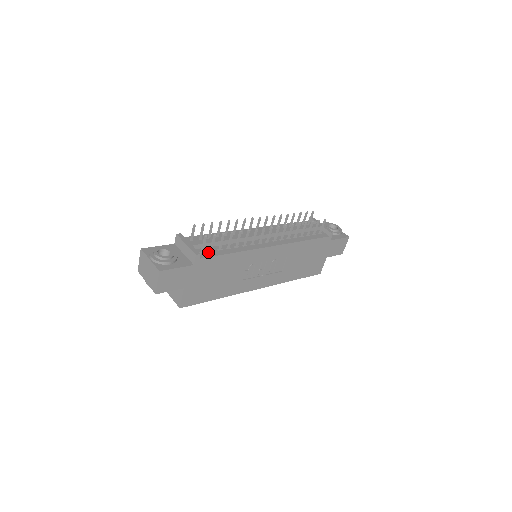
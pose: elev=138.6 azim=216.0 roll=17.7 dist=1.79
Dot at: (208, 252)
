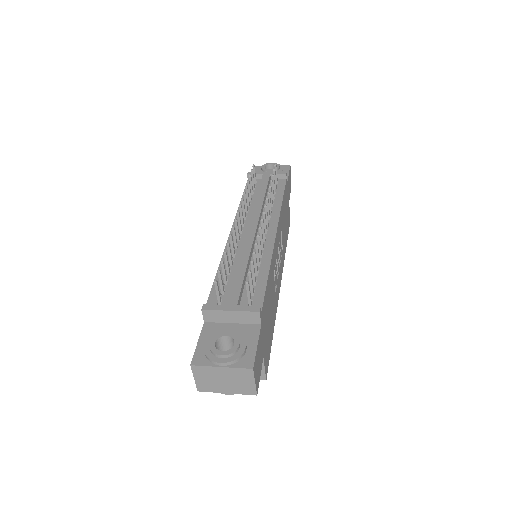
Dot at: (253, 296)
